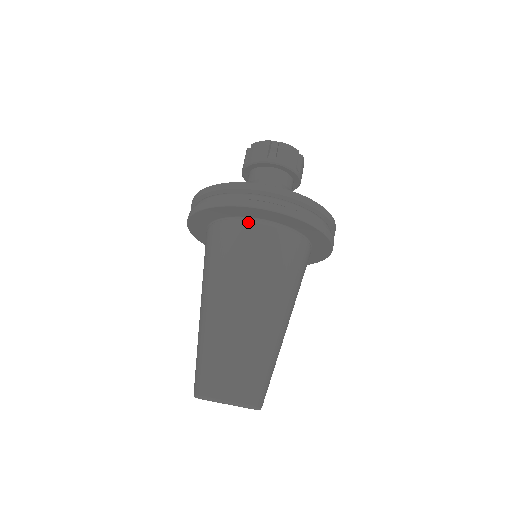
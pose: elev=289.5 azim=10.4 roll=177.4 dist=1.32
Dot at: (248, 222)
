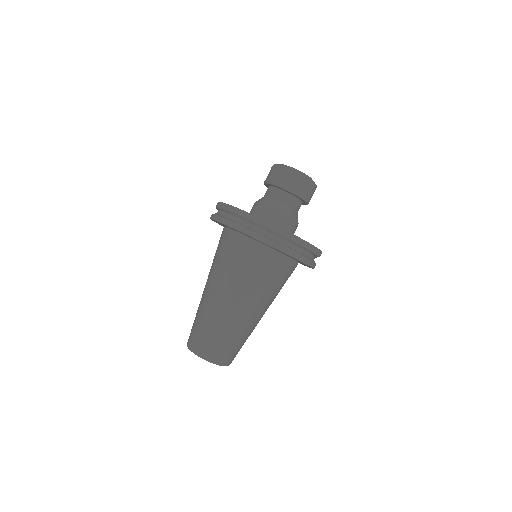
Dot at: (238, 236)
